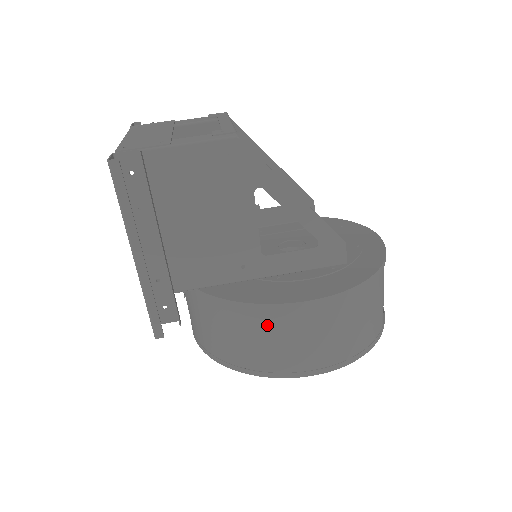
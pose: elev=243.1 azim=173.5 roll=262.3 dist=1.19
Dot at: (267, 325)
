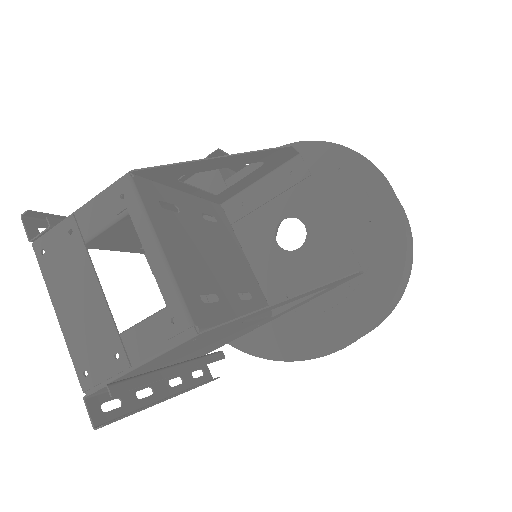
Dot at: occluded
